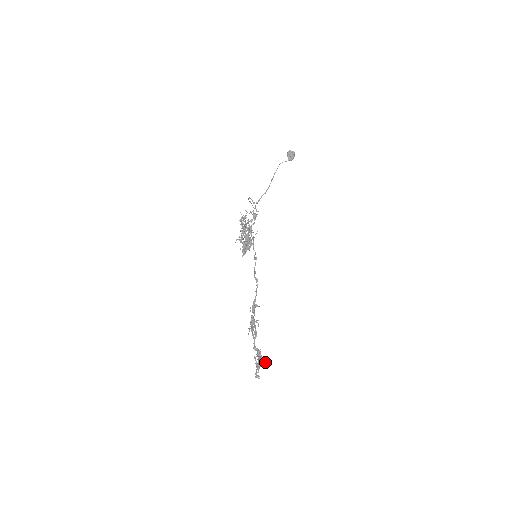
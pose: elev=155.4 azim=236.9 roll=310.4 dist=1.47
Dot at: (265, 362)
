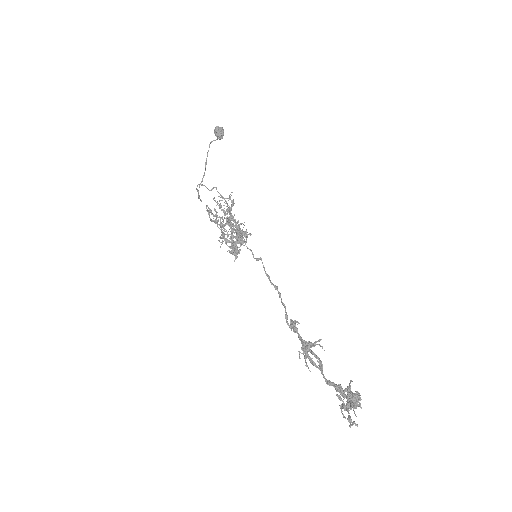
Dot at: (358, 398)
